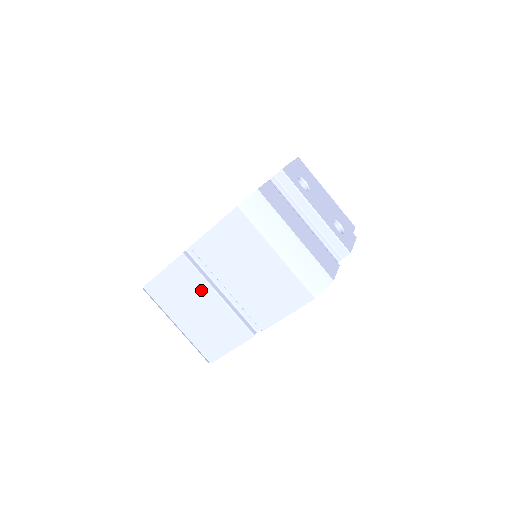
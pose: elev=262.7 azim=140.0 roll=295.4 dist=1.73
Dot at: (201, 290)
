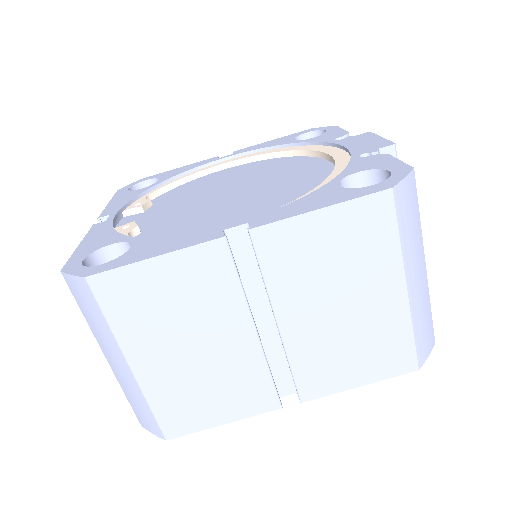
Dot at: (225, 314)
